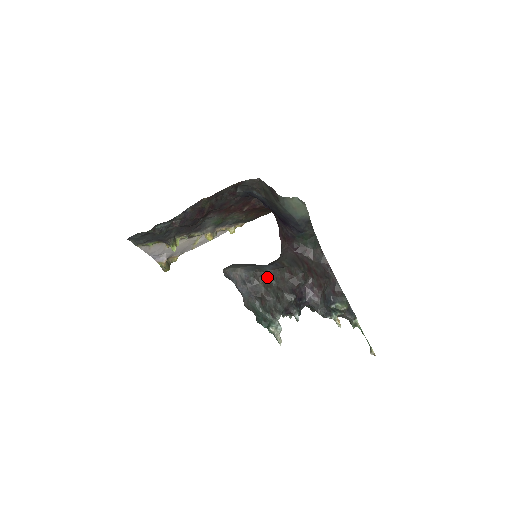
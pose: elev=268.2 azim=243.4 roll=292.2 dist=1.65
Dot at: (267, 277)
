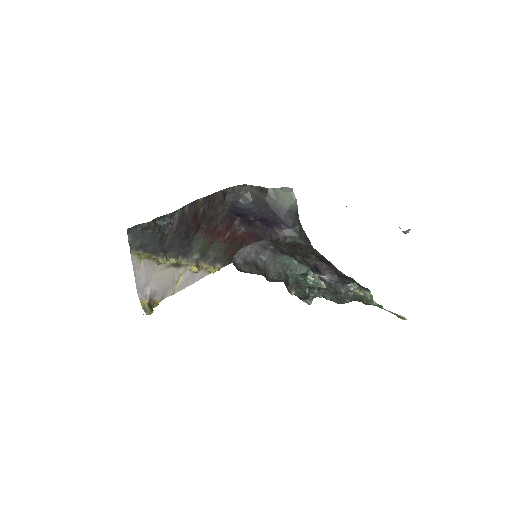
Dot at: (283, 245)
